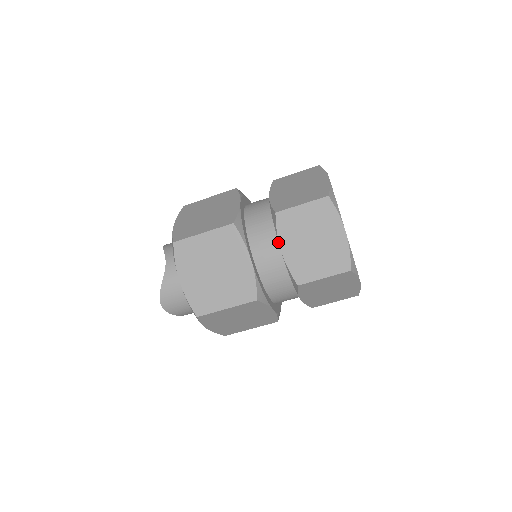
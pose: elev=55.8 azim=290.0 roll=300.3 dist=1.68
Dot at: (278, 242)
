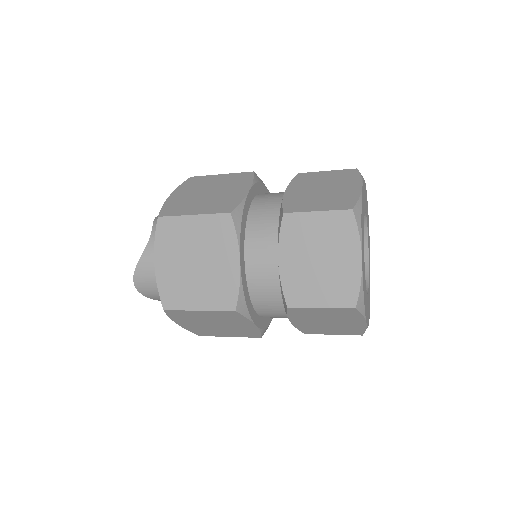
Dot at: occluded
